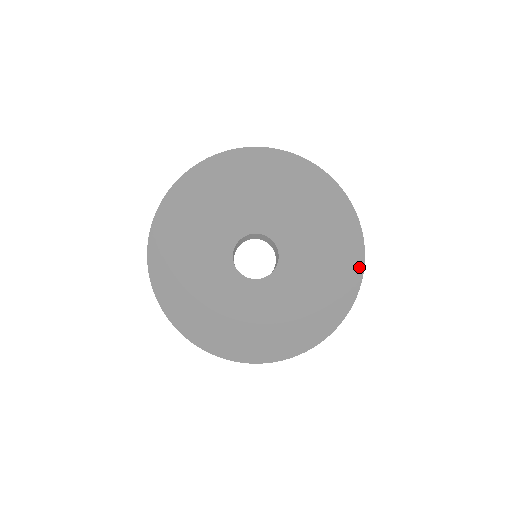
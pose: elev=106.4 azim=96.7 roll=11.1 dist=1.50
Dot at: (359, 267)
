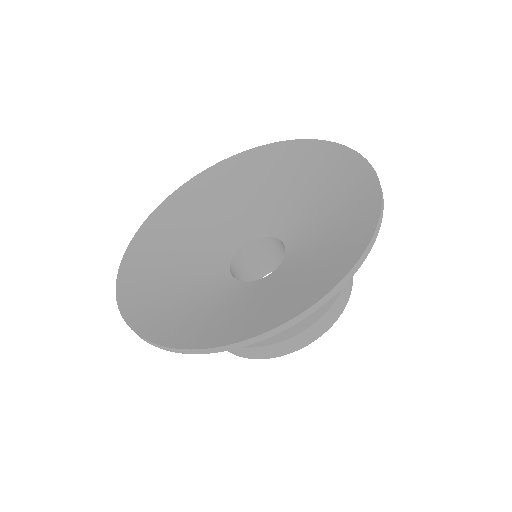
Dot at: (356, 160)
